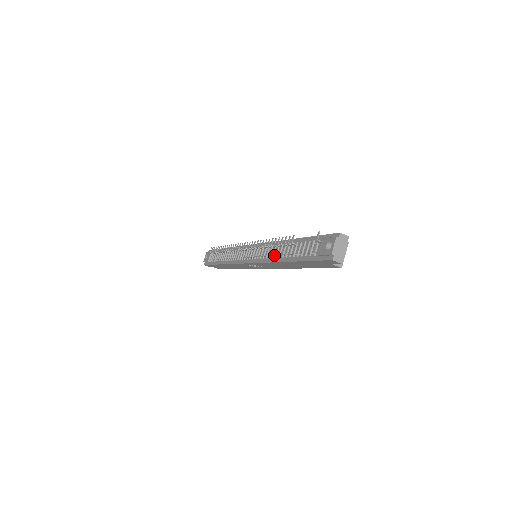
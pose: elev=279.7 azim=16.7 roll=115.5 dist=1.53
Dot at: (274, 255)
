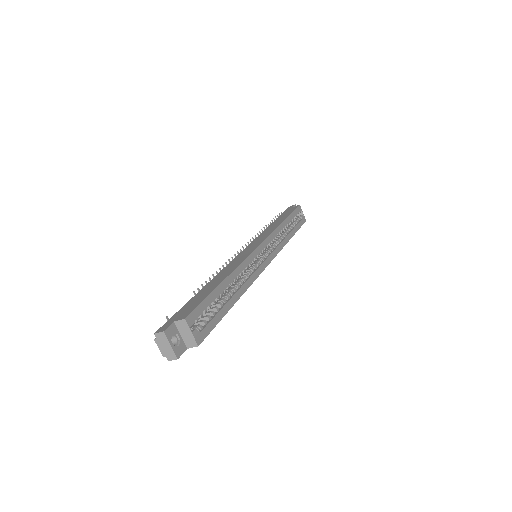
Dot at: occluded
